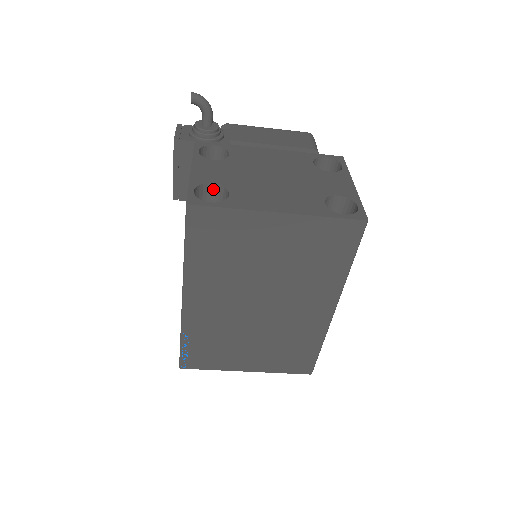
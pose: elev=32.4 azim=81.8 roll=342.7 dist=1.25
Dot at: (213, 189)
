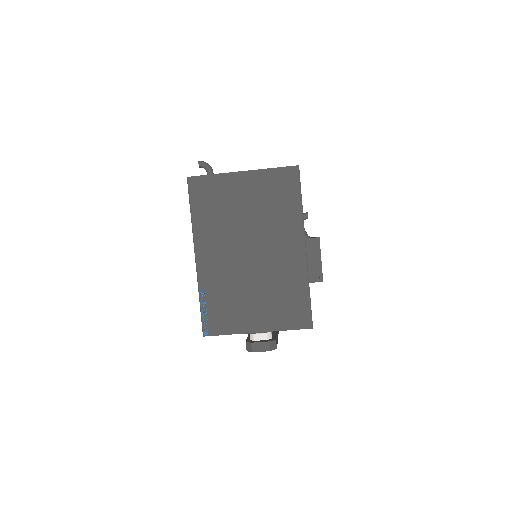
Dot at: occluded
